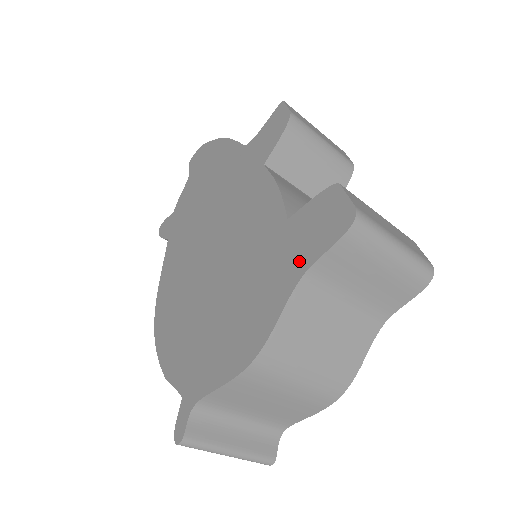
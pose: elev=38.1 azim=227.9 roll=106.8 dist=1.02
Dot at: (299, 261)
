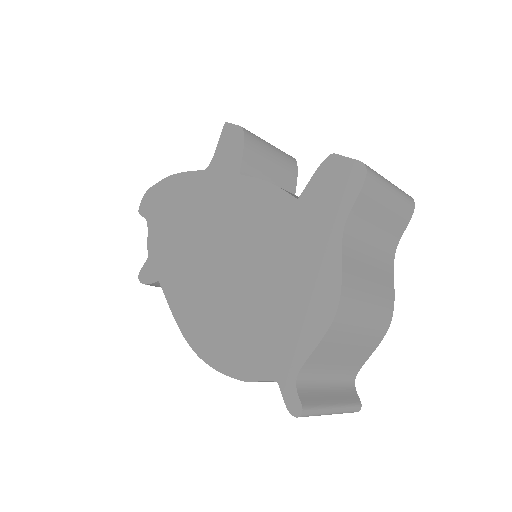
Dot at: (333, 220)
